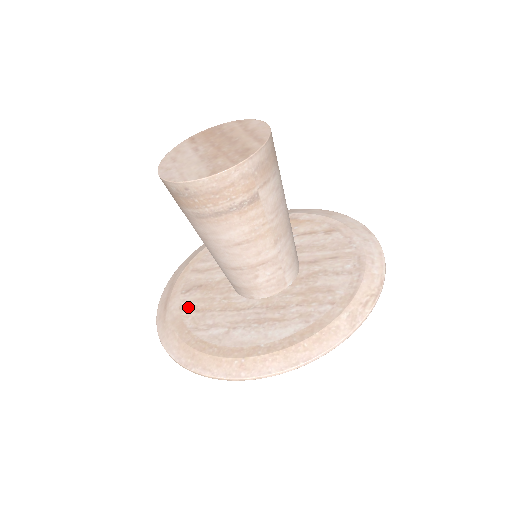
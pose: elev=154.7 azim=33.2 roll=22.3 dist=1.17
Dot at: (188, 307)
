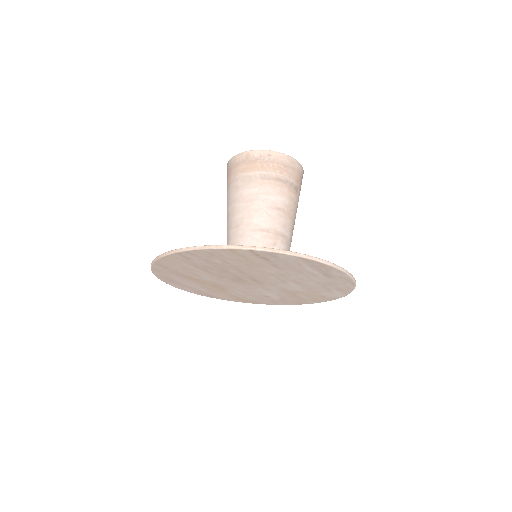
Dot at: occluded
